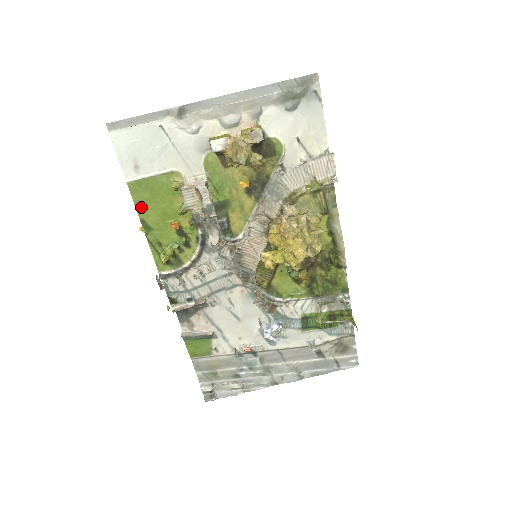
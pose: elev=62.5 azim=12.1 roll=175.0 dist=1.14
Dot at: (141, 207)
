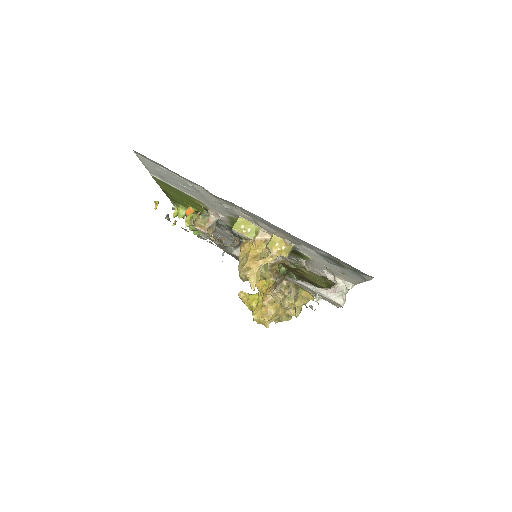
Dot at: (163, 187)
